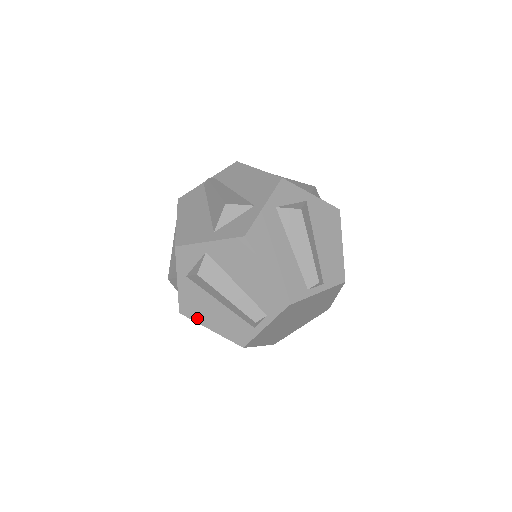
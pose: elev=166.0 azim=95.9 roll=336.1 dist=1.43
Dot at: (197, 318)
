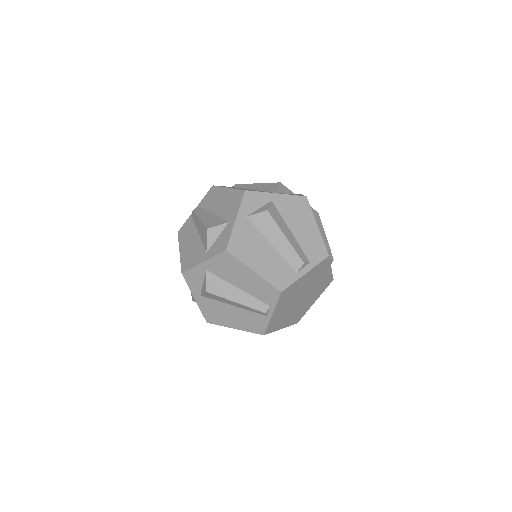
Dot at: (243, 257)
